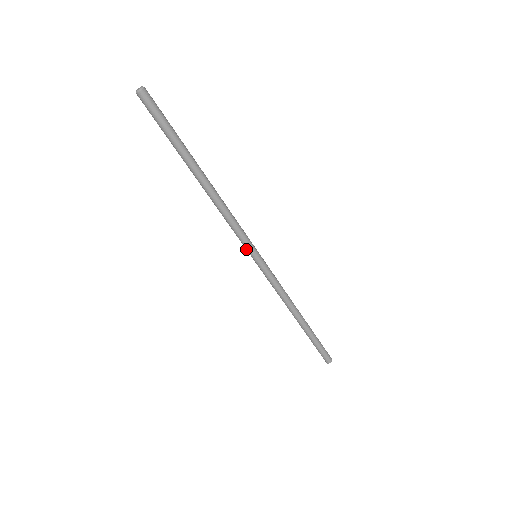
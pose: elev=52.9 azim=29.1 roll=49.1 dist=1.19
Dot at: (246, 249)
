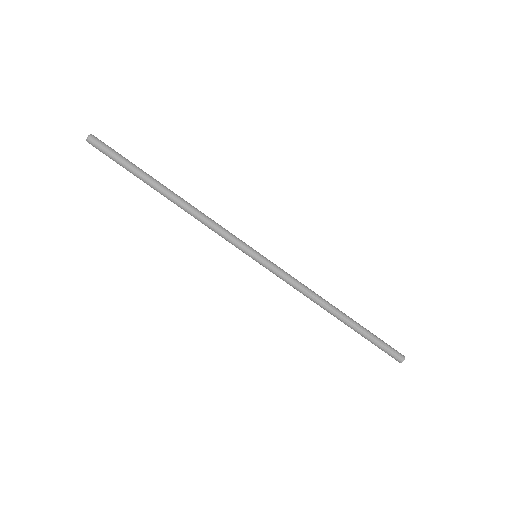
Dot at: (242, 251)
